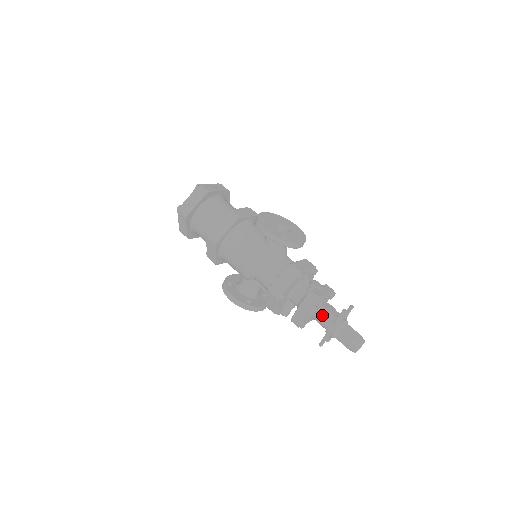
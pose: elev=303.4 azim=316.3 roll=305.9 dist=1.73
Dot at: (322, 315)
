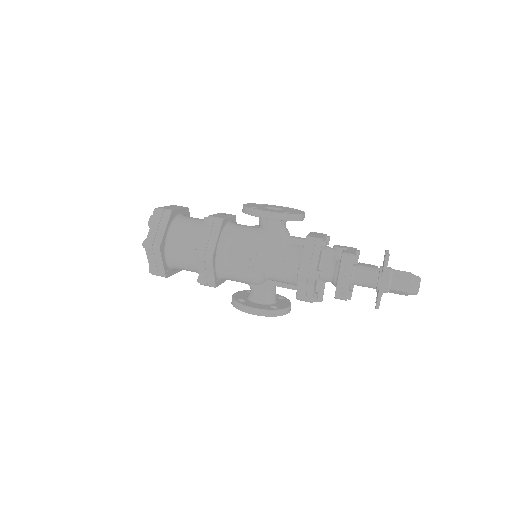
Dot at: (365, 274)
